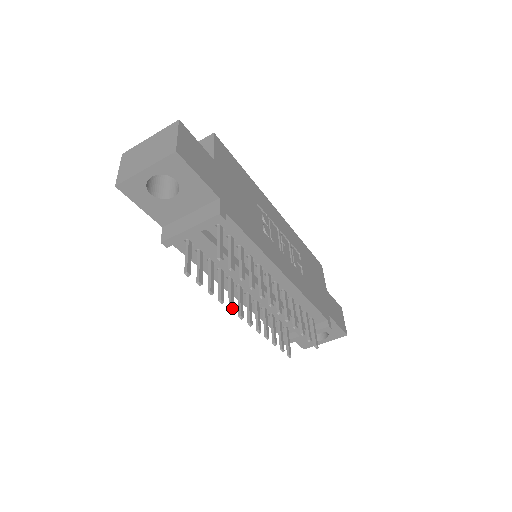
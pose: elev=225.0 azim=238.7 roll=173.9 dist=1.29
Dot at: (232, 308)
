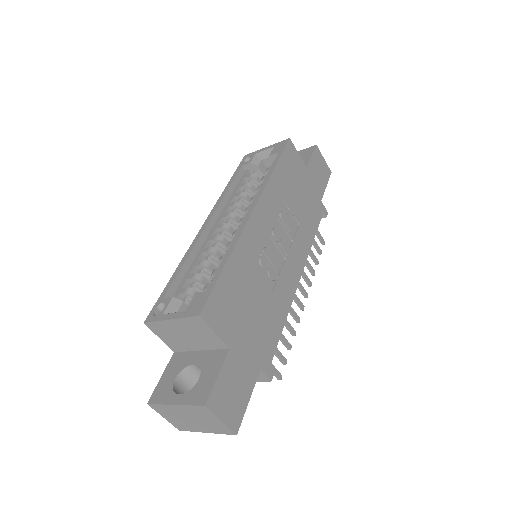
Dot at: occluded
